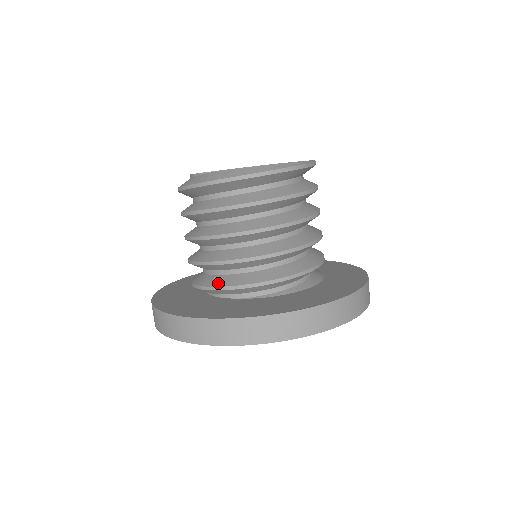
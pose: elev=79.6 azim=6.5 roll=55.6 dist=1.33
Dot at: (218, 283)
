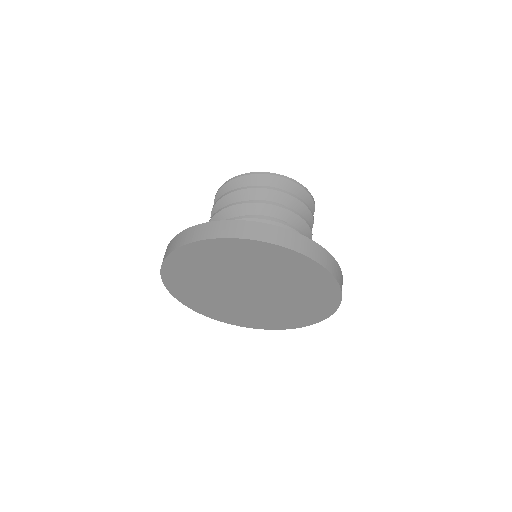
Dot at: occluded
